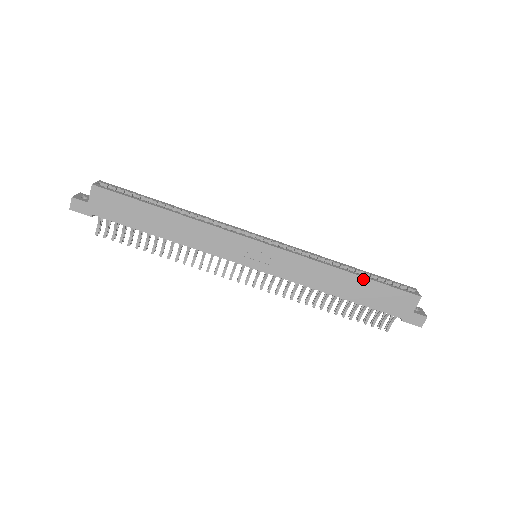
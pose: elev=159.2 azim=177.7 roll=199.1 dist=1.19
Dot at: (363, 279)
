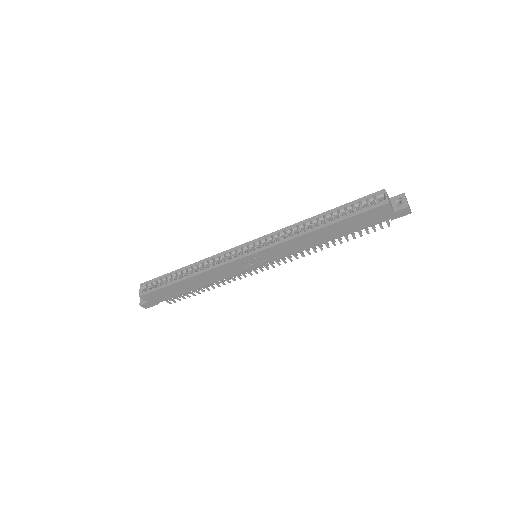
Dot at: (334, 225)
